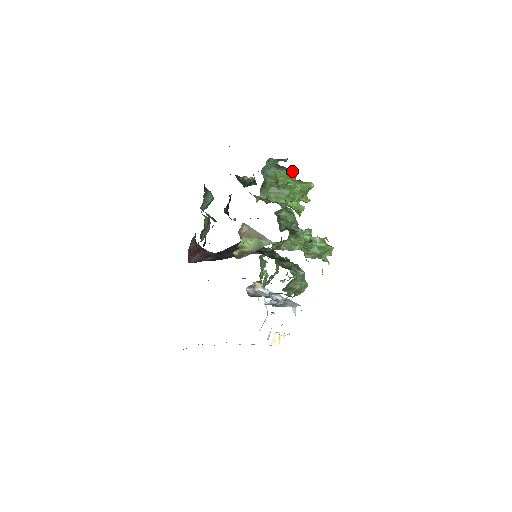
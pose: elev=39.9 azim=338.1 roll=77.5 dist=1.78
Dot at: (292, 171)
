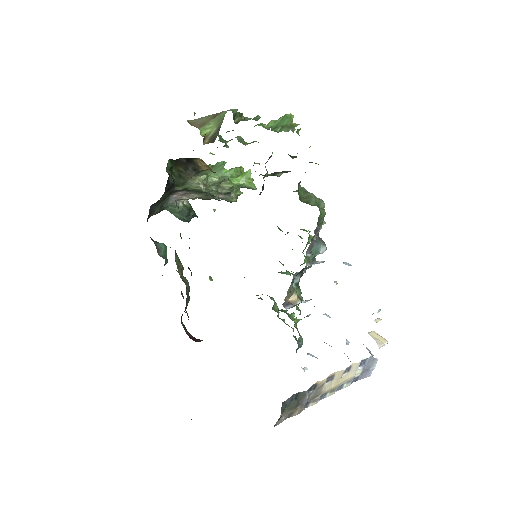
Dot at: occluded
